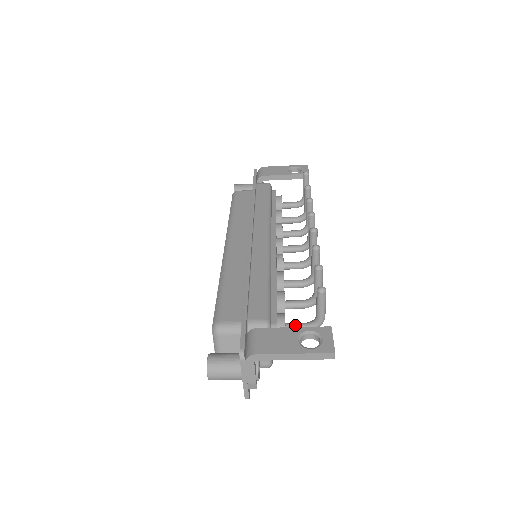
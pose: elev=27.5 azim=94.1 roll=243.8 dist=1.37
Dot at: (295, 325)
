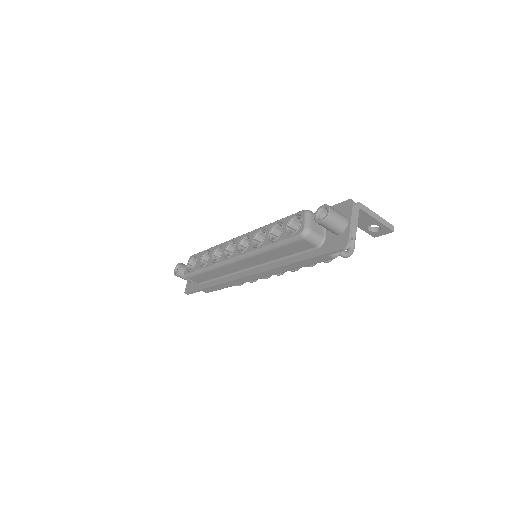
Dot at: occluded
